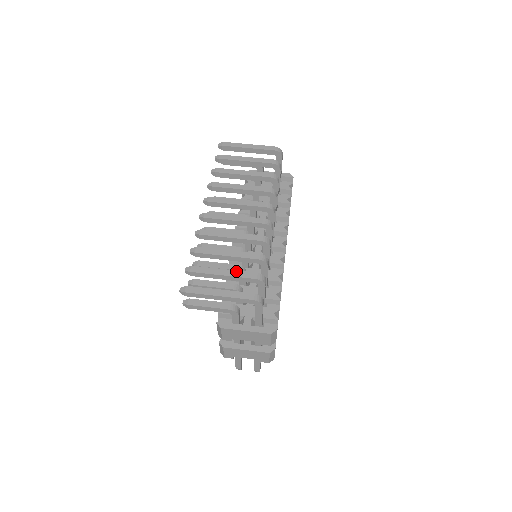
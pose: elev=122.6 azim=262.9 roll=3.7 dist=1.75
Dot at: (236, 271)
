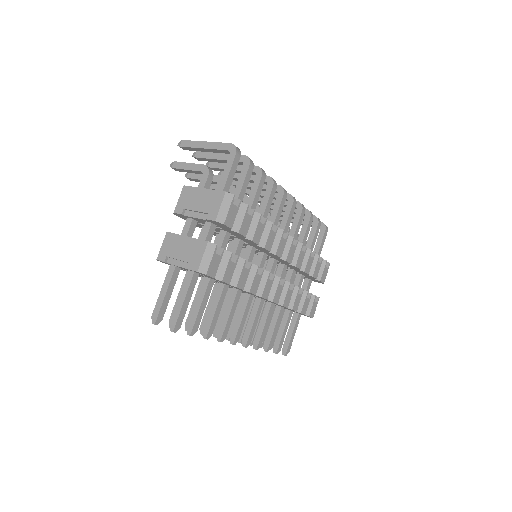
Dot at: occluded
